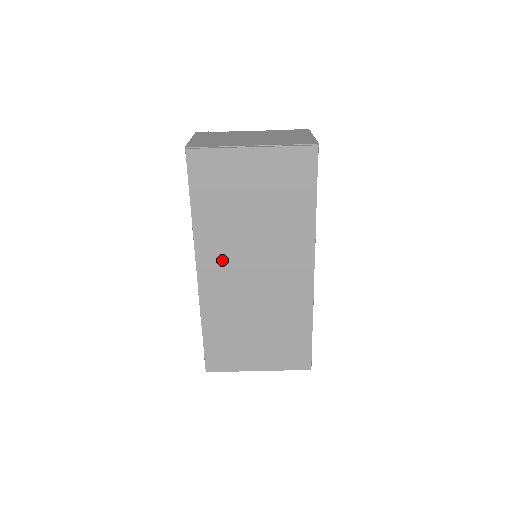
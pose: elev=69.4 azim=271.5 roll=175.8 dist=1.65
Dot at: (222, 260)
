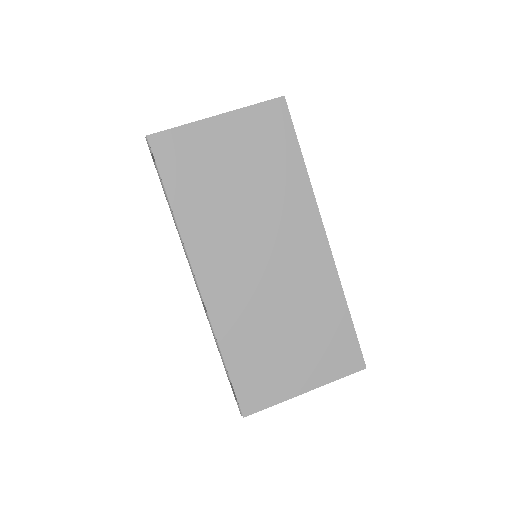
Dot at: (222, 256)
